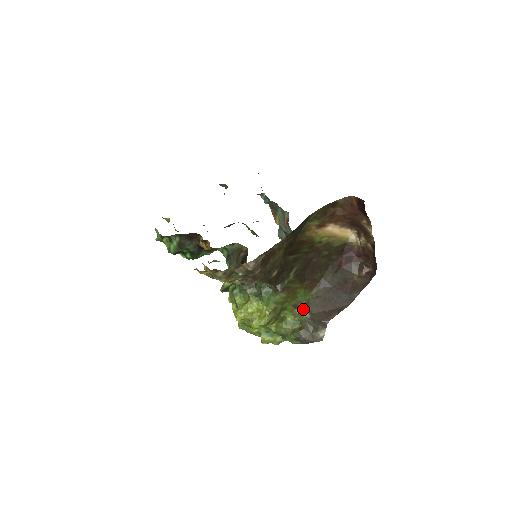
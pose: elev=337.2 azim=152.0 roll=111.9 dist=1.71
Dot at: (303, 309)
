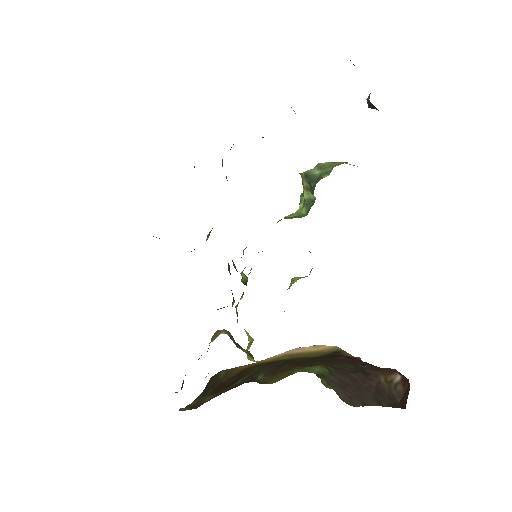
Dot at: (317, 375)
